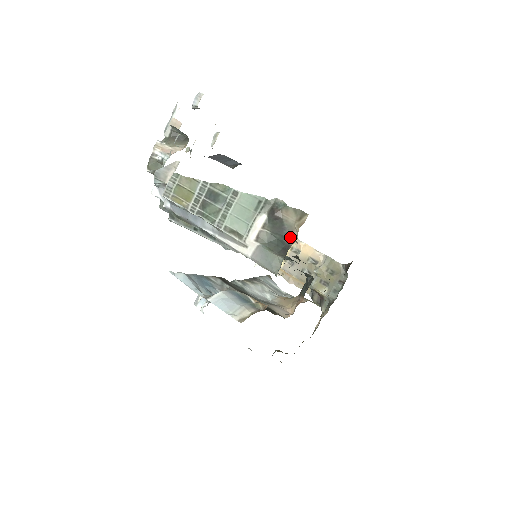
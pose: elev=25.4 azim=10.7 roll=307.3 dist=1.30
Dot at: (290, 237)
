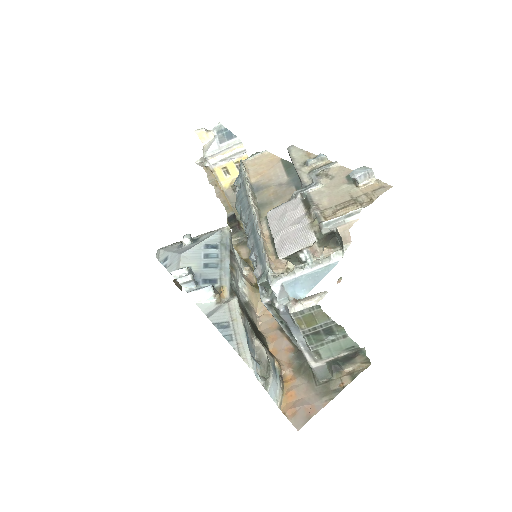
Dot at: (346, 365)
